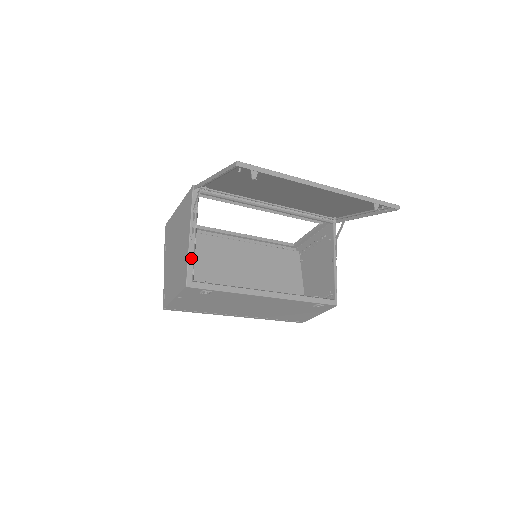
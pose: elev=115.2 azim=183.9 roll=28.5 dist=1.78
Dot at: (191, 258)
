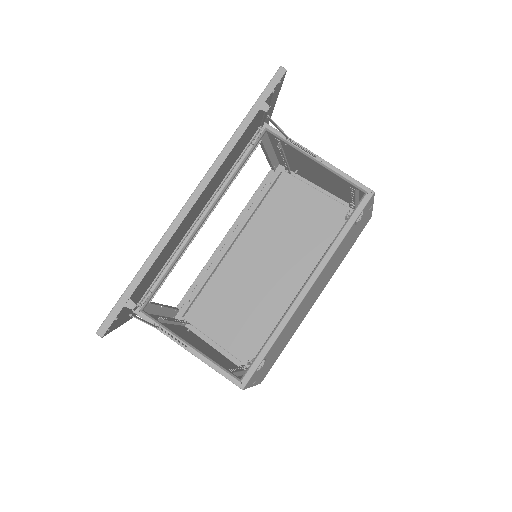
Dot at: (214, 364)
